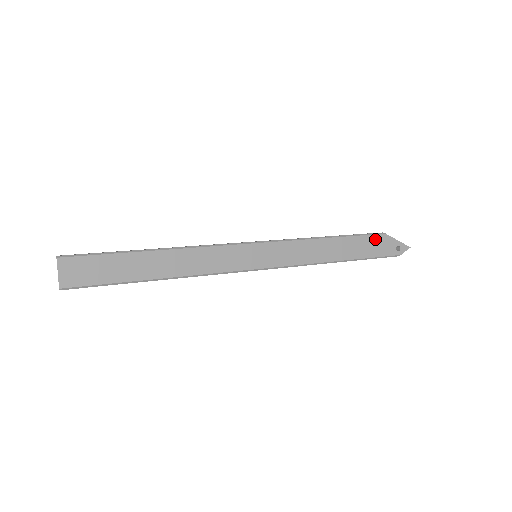
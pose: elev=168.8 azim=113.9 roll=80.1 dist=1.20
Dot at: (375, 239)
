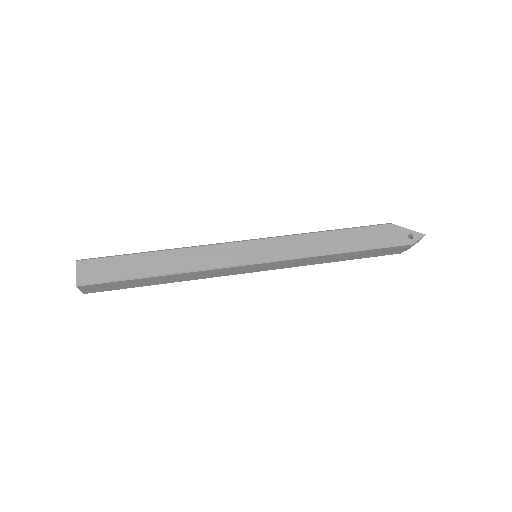
Dot at: (380, 229)
